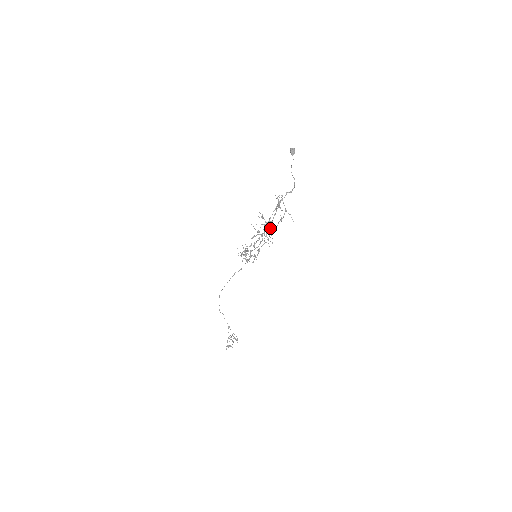
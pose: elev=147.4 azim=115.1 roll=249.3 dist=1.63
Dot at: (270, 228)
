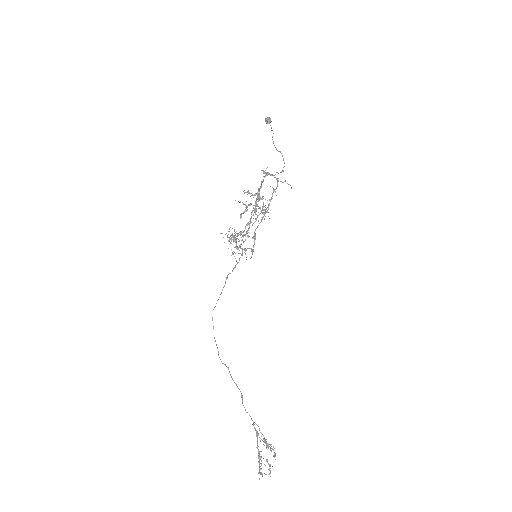
Dot at: (259, 195)
